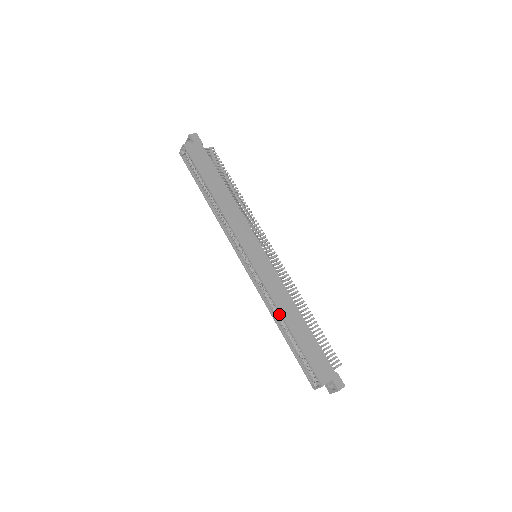
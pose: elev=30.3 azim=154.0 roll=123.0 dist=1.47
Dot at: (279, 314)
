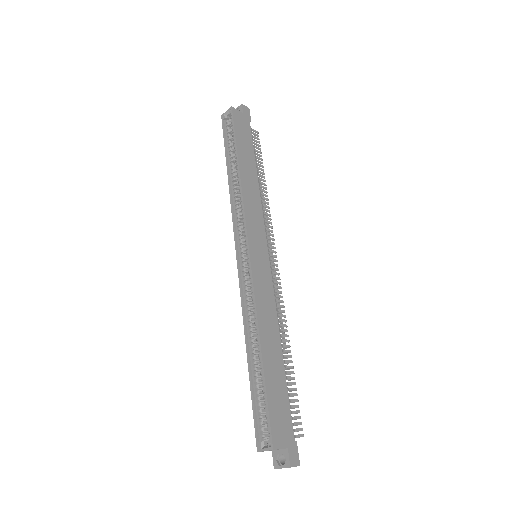
Dot at: (255, 333)
